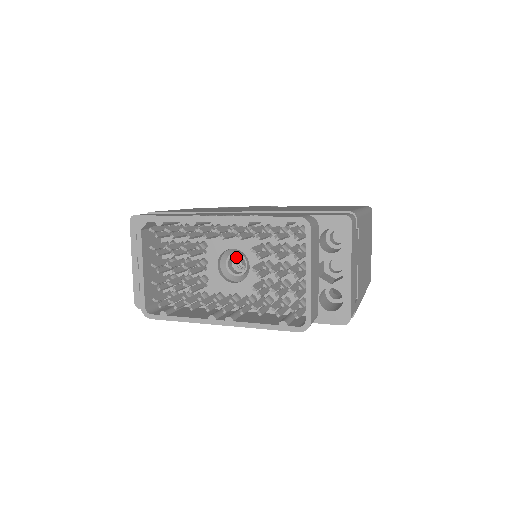
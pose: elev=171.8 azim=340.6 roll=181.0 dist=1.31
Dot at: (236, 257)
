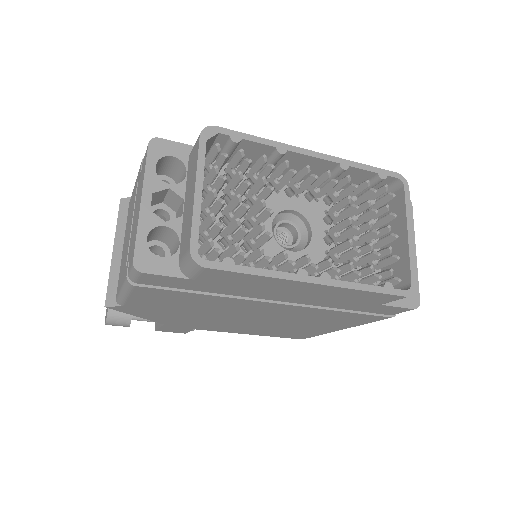
Dot at: (277, 230)
